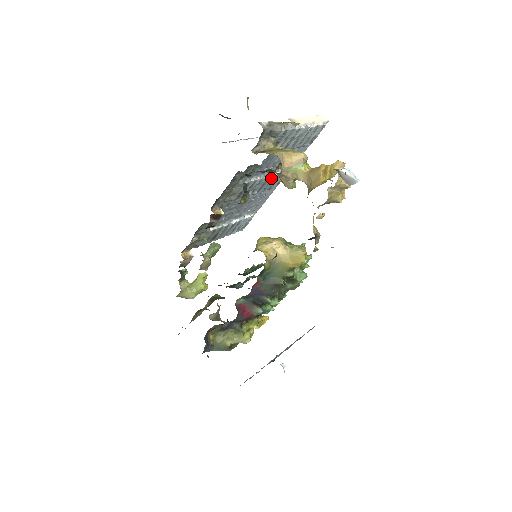
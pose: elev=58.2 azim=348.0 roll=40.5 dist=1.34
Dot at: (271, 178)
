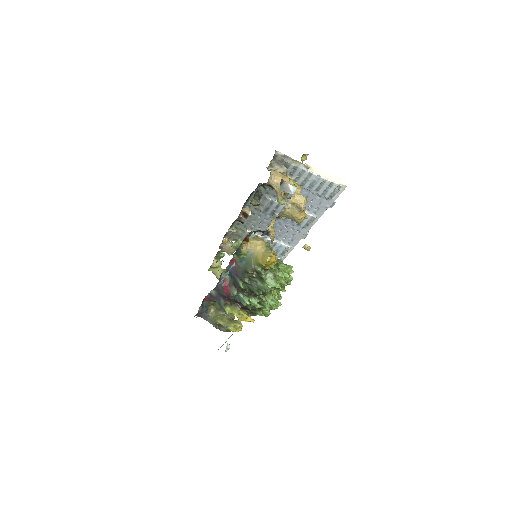
Dot at: occluded
